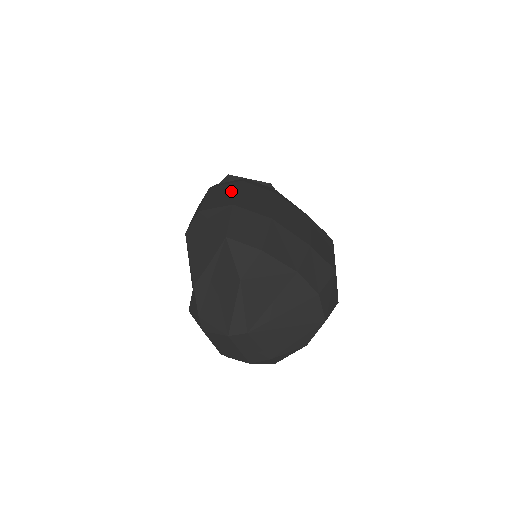
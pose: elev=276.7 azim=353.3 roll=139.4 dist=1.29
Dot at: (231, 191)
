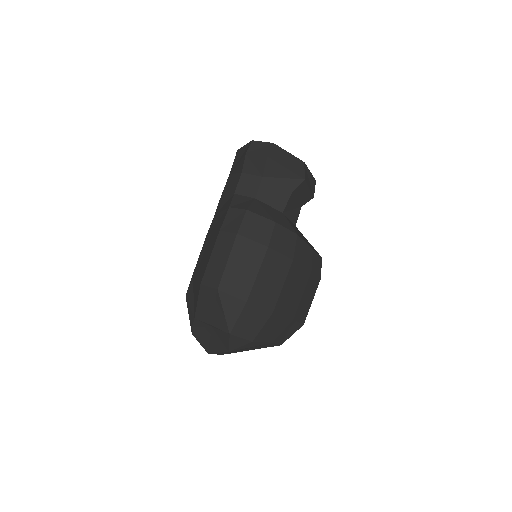
Dot at: (253, 267)
